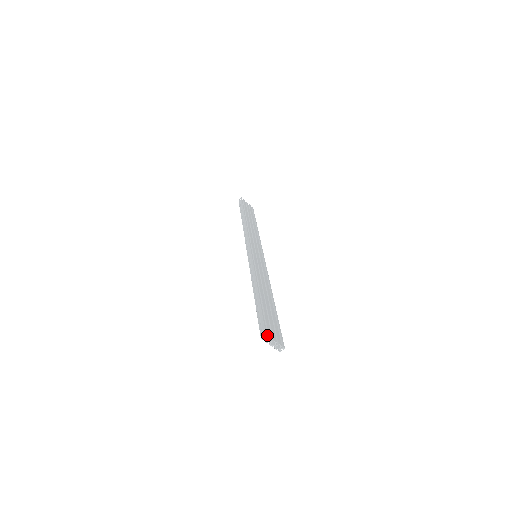
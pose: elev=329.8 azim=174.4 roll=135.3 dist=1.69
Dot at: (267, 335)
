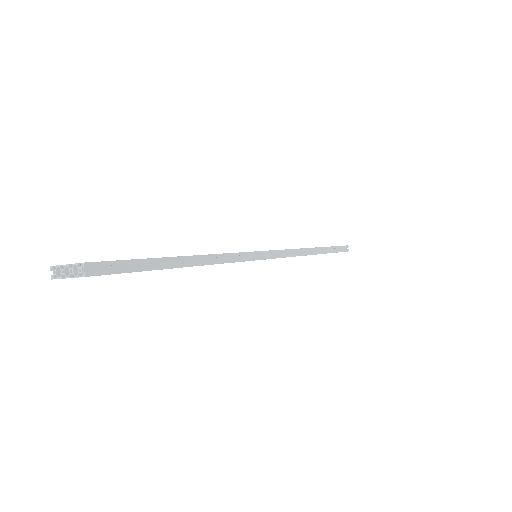
Dot at: (62, 269)
